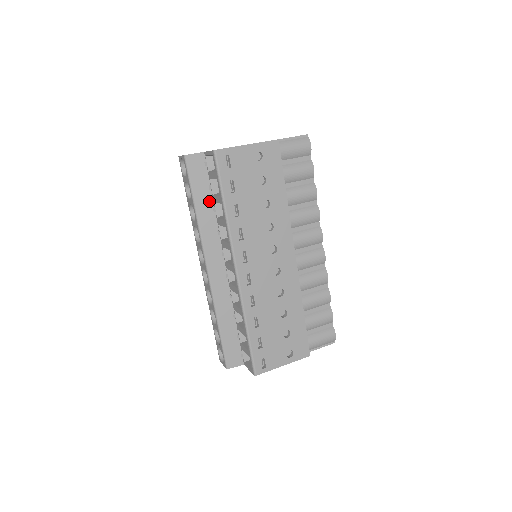
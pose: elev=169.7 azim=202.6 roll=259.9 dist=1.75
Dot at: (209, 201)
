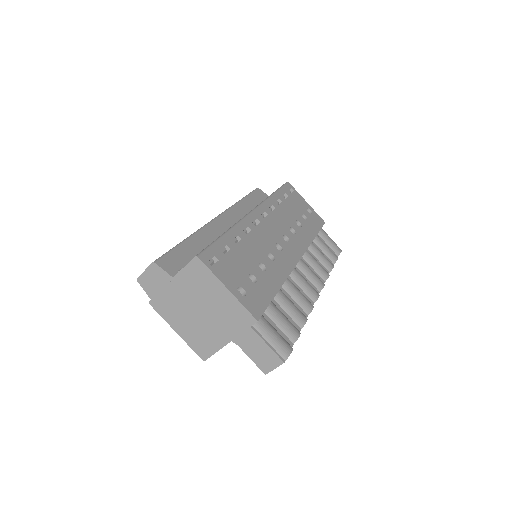
Dot at: (253, 206)
